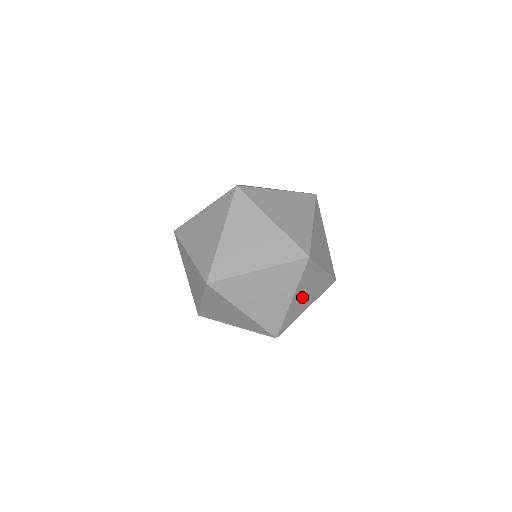
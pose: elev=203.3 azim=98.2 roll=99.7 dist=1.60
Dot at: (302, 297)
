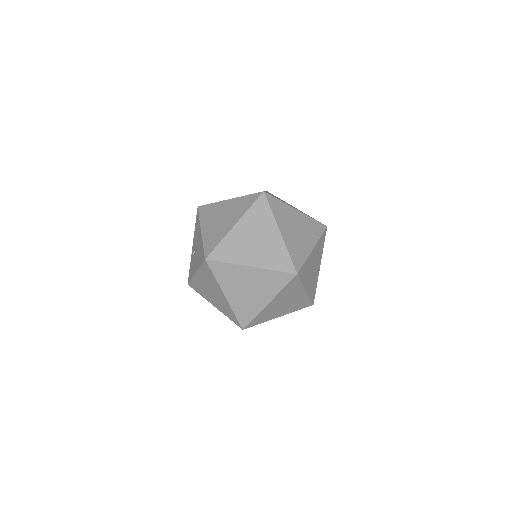
Dot at: occluded
